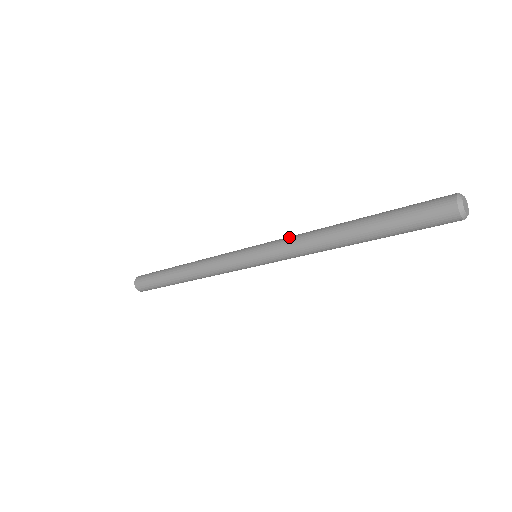
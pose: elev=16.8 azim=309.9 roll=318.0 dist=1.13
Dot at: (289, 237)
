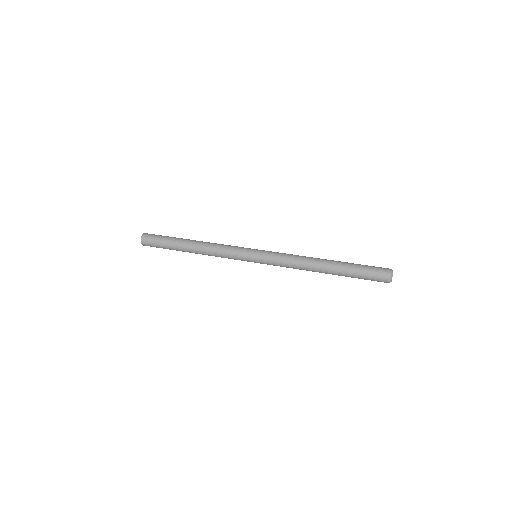
Dot at: (284, 262)
